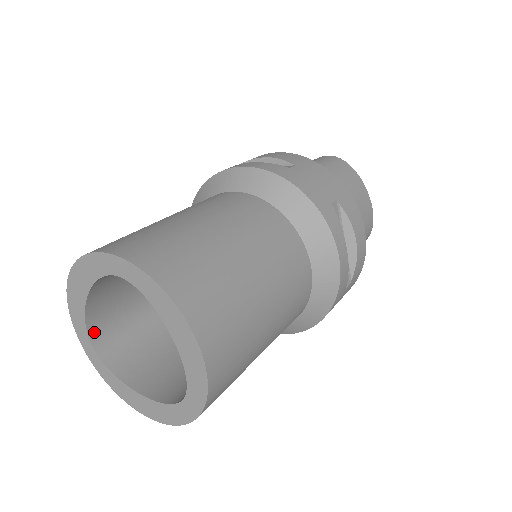
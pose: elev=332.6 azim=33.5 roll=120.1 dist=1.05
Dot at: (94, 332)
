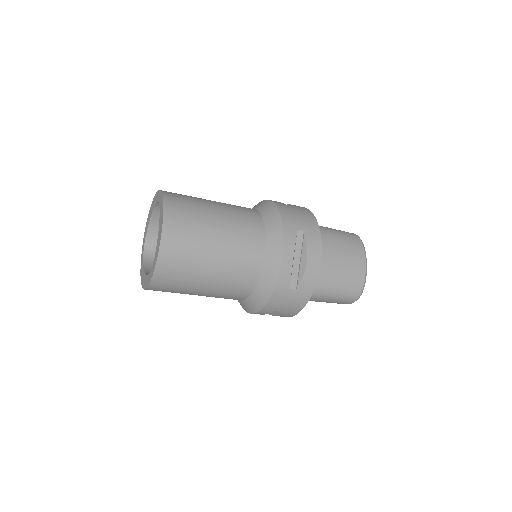
Dot at: (149, 242)
